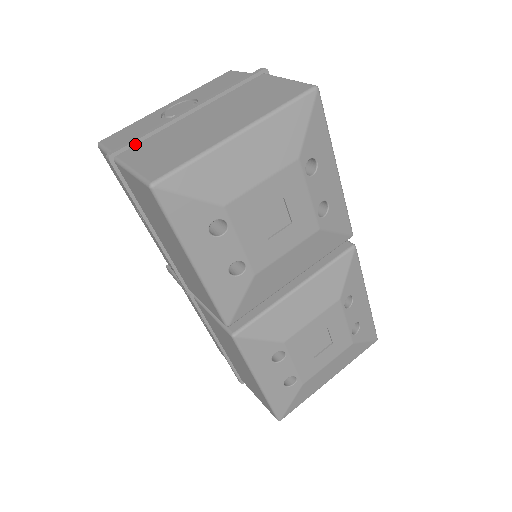
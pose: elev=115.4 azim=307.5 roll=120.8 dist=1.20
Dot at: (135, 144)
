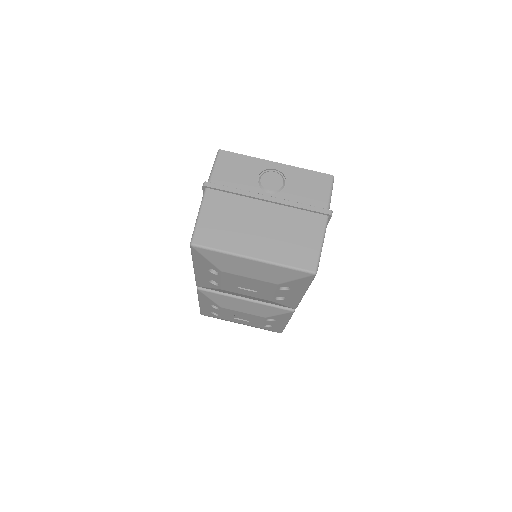
Dot at: (222, 191)
